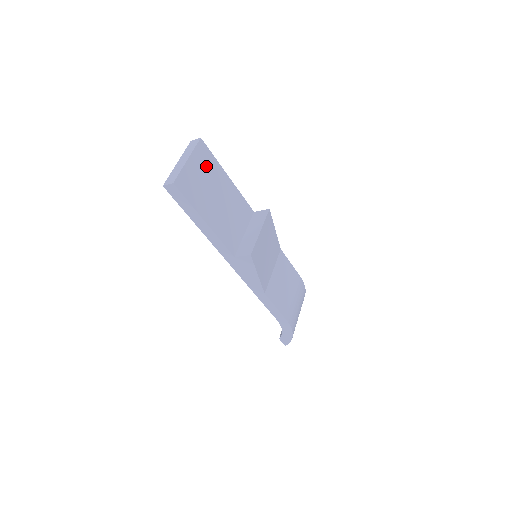
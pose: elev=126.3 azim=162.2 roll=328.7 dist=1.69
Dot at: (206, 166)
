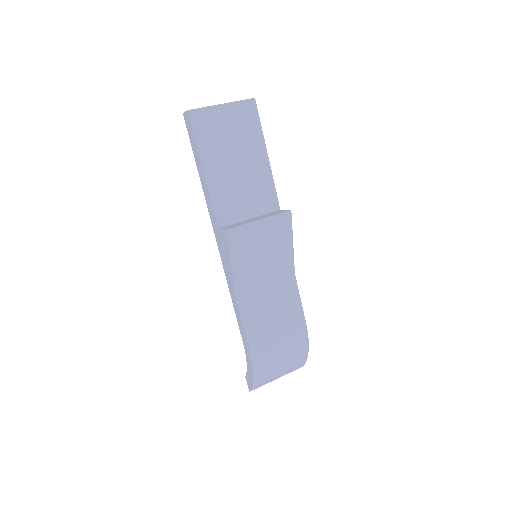
Dot at: (243, 125)
